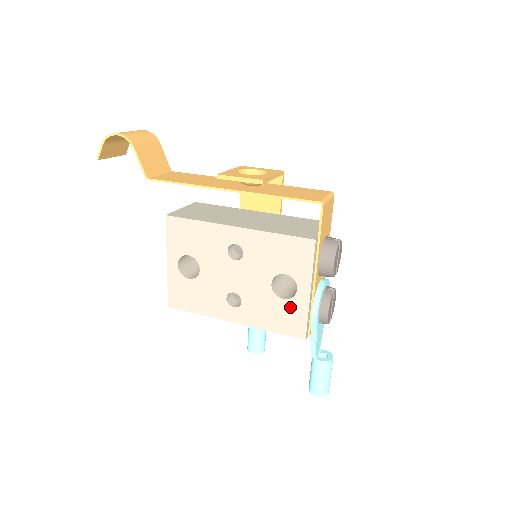
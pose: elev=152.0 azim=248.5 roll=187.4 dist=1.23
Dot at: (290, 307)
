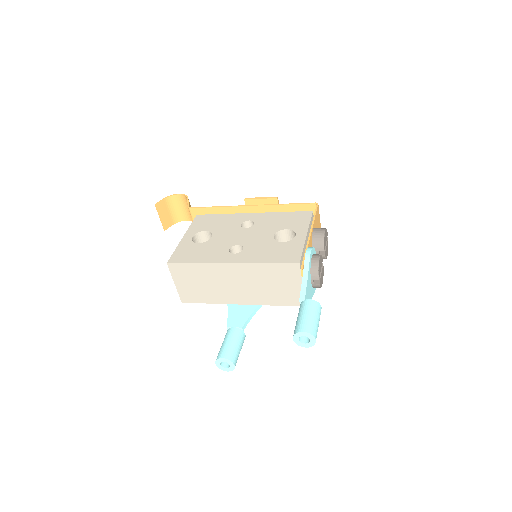
Dot at: (288, 246)
